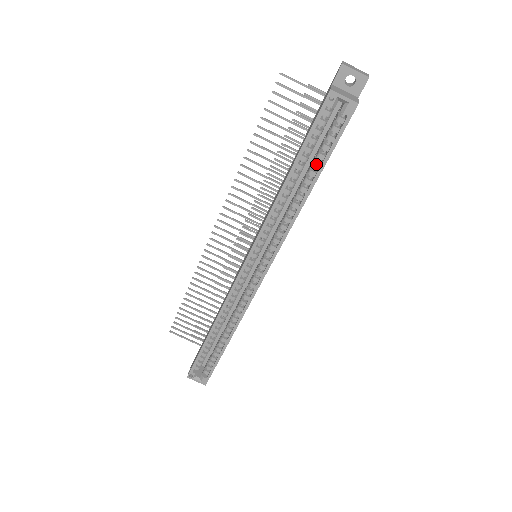
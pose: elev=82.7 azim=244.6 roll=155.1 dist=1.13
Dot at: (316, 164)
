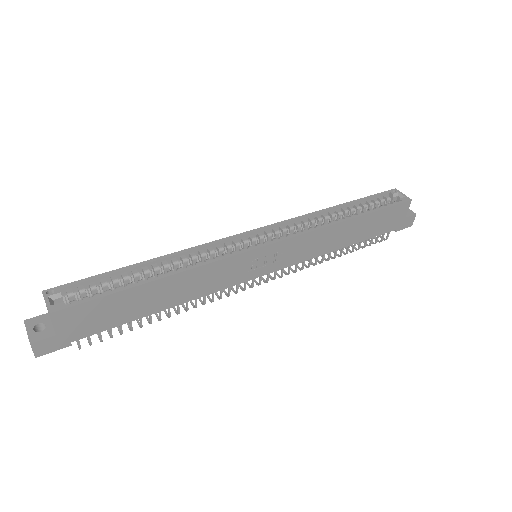
Dot at: (365, 211)
